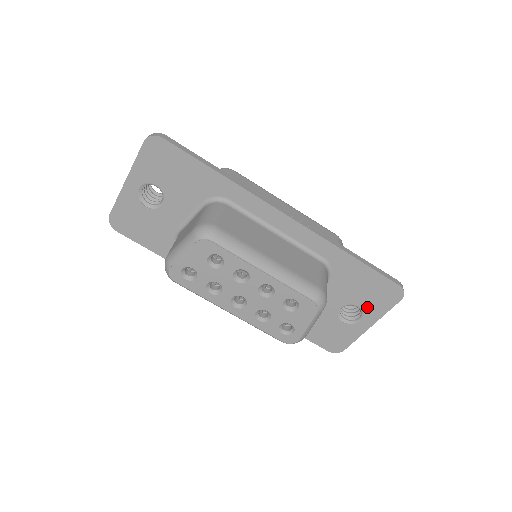
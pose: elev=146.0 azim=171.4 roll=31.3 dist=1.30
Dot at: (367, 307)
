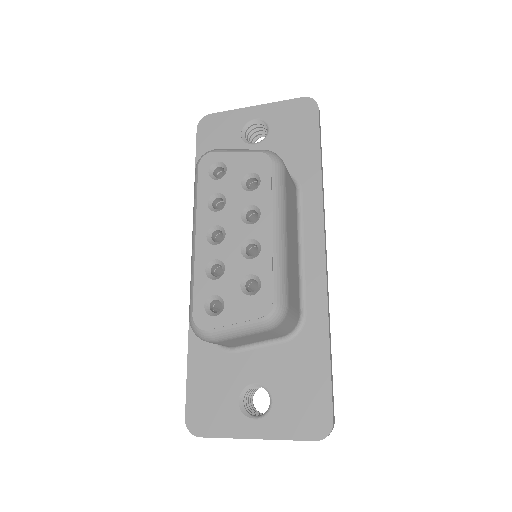
Dot at: (279, 411)
